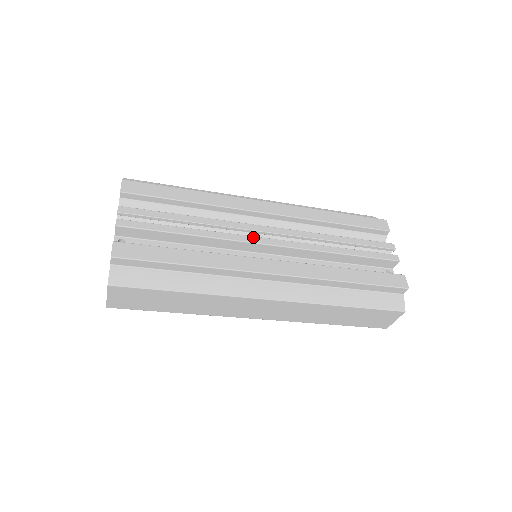
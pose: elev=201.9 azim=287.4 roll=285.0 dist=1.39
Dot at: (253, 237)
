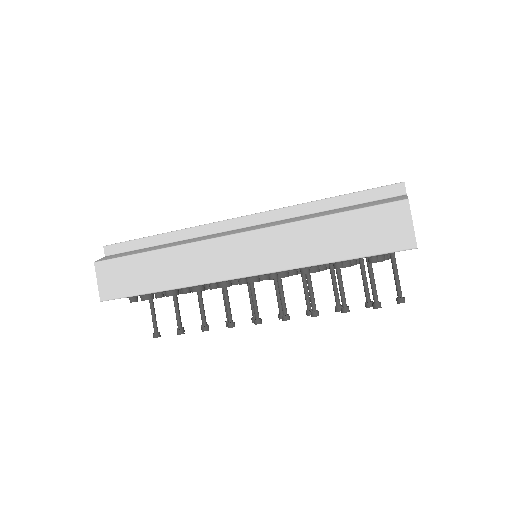
Dot at: occluded
